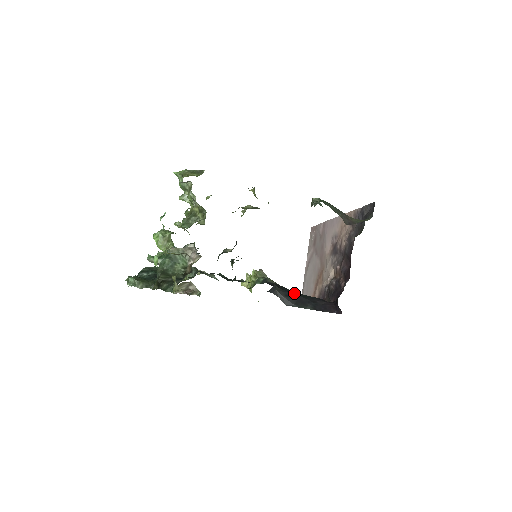
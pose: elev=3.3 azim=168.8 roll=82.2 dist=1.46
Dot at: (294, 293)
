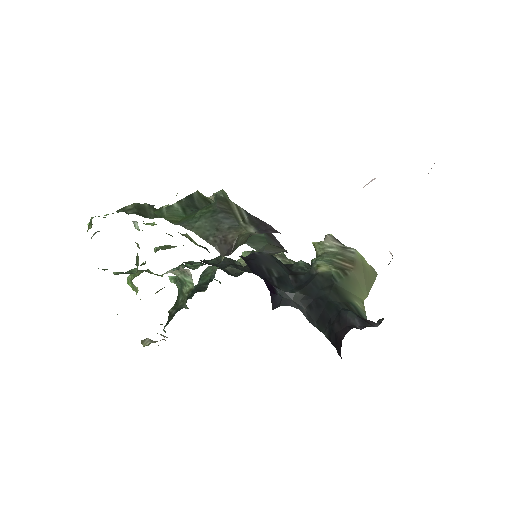
Dot at: (320, 301)
